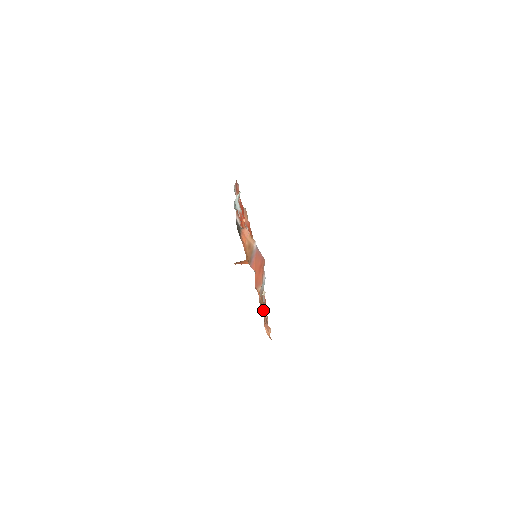
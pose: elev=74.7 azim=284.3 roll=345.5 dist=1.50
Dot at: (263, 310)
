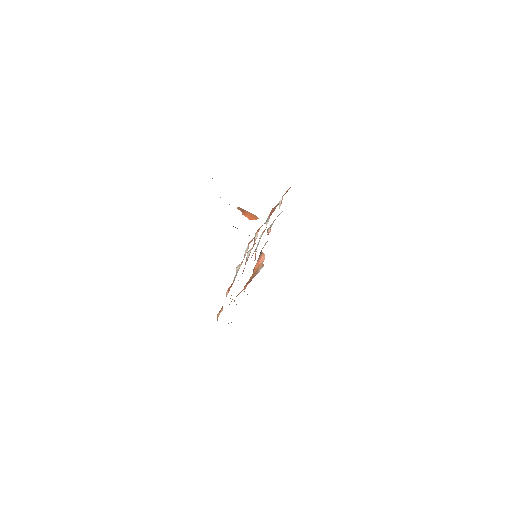
Dot at: occluded
